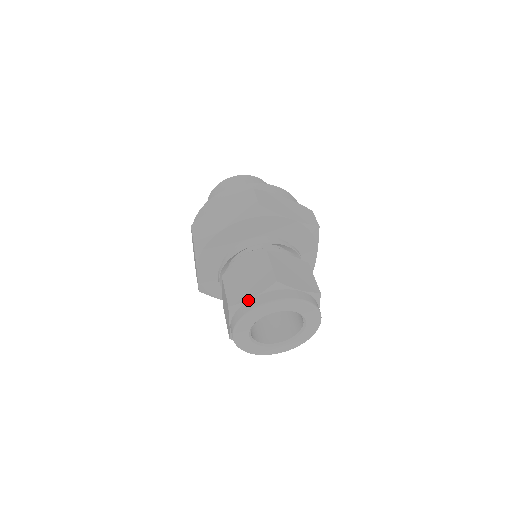
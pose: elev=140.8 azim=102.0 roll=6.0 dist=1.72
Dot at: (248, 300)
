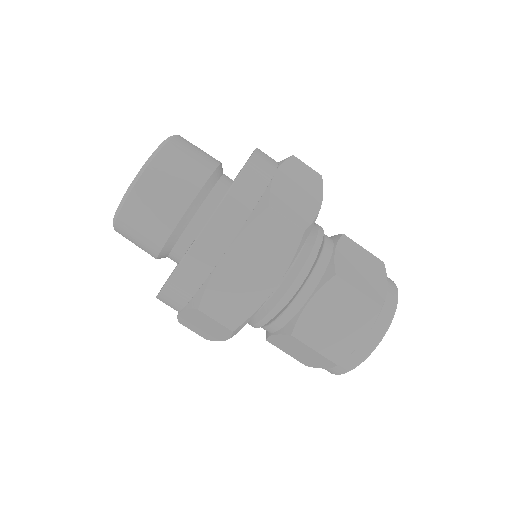
Dot at: (359, 345)
